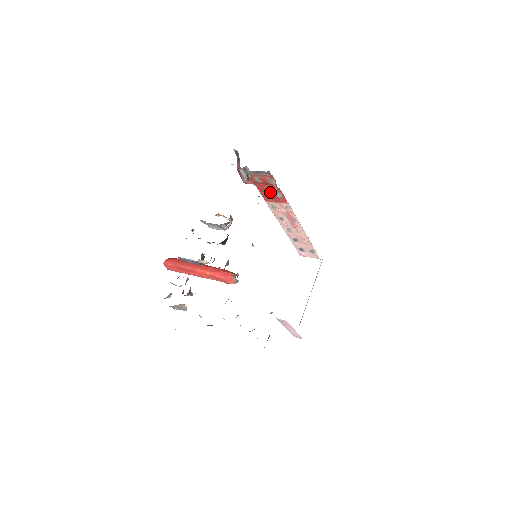
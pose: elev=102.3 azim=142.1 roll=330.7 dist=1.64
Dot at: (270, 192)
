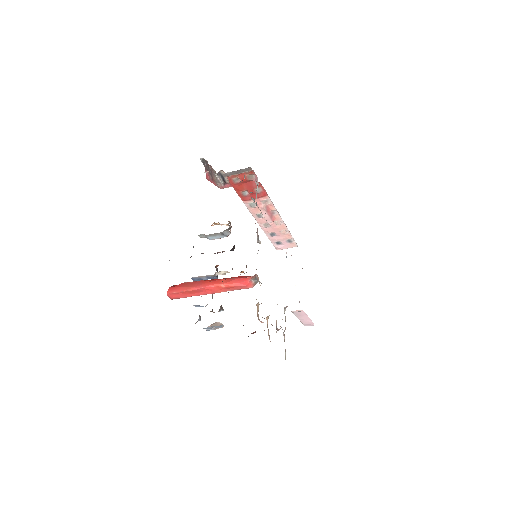
Dot at: (249, 190)
